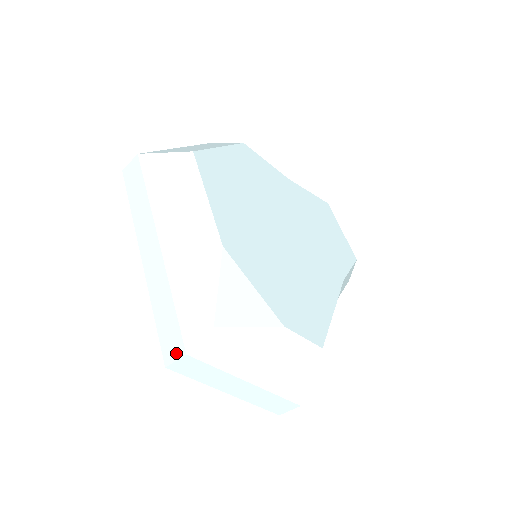
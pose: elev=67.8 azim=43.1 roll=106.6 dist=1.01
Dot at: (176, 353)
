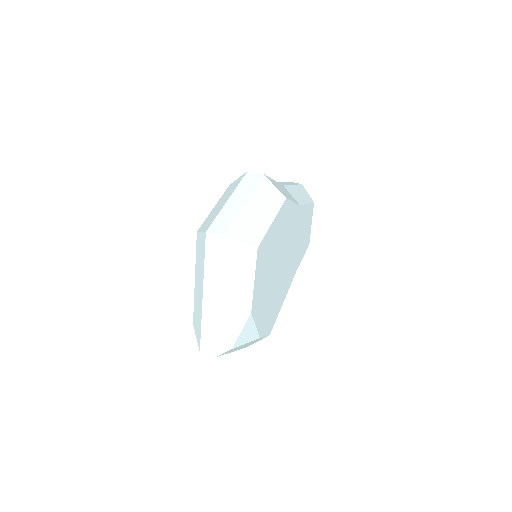
Dot at: (209, 353)
